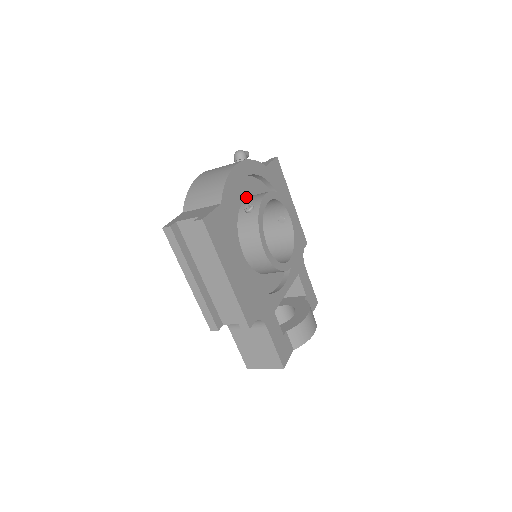
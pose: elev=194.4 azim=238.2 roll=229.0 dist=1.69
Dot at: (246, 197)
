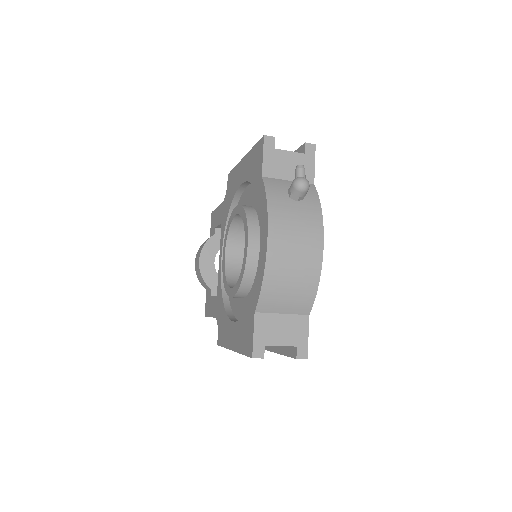
Dot at: occluded
